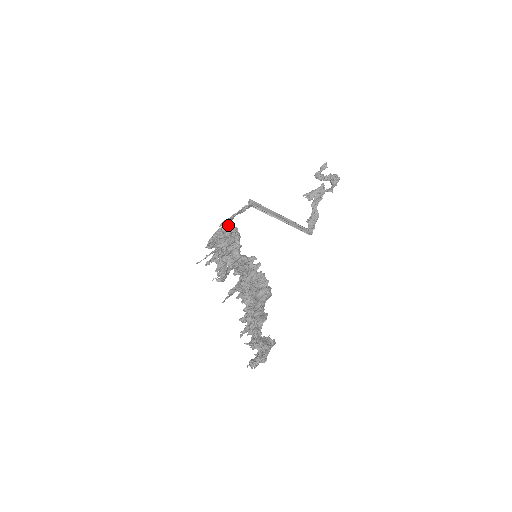
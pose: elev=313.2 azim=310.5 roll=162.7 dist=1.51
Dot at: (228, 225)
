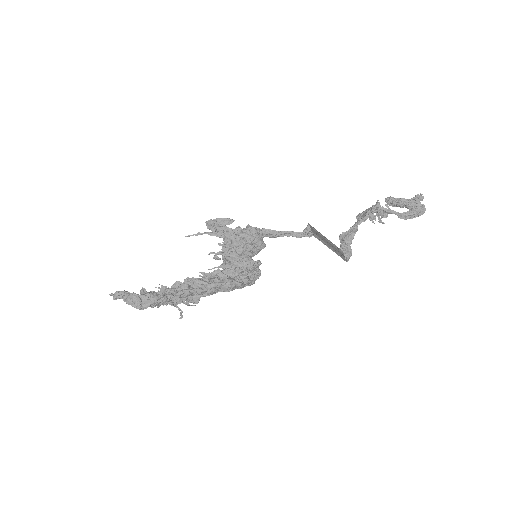
Dot at: occluded
